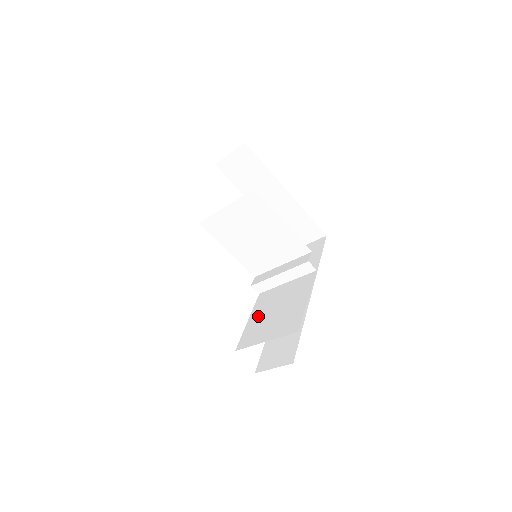
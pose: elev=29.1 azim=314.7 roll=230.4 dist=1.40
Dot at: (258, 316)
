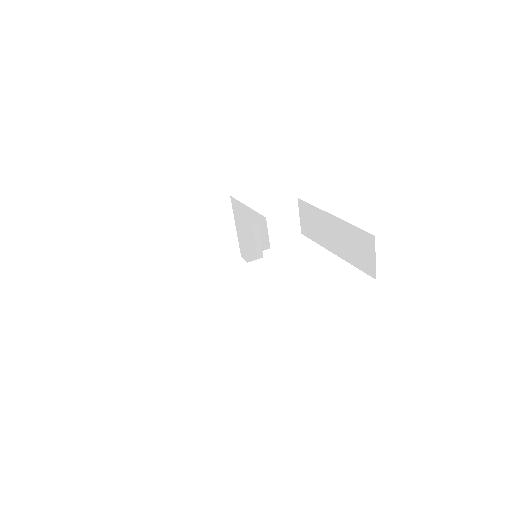
Dot at: (231, 297)
